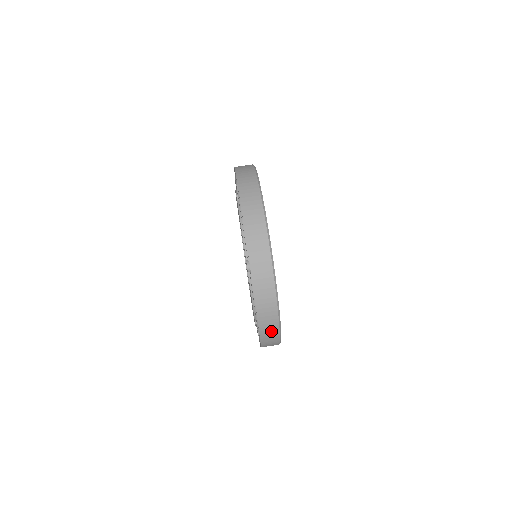
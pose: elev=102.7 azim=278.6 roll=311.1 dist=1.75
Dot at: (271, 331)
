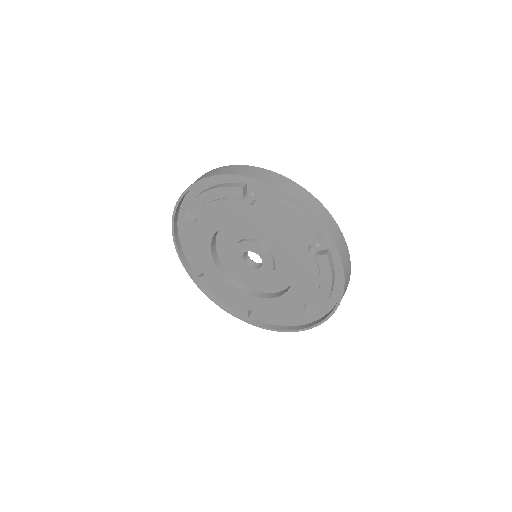
Dot at: (321, 211)
